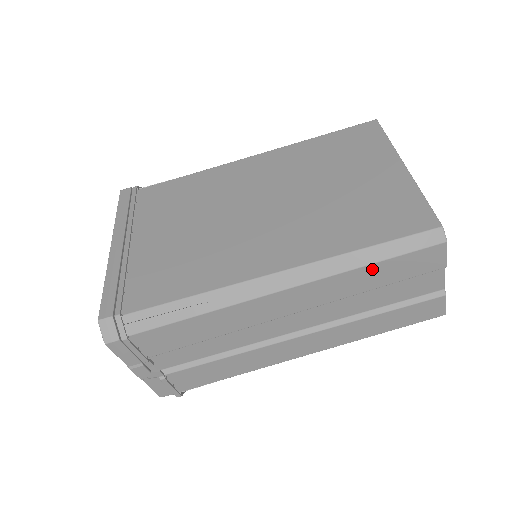
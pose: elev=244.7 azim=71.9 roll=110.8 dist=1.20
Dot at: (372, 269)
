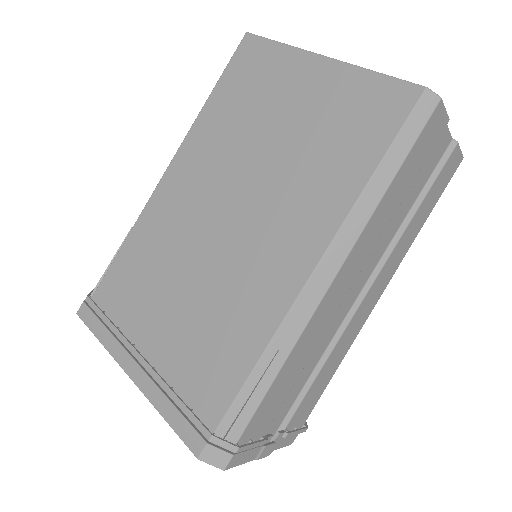
Dot at: (395, 184)
